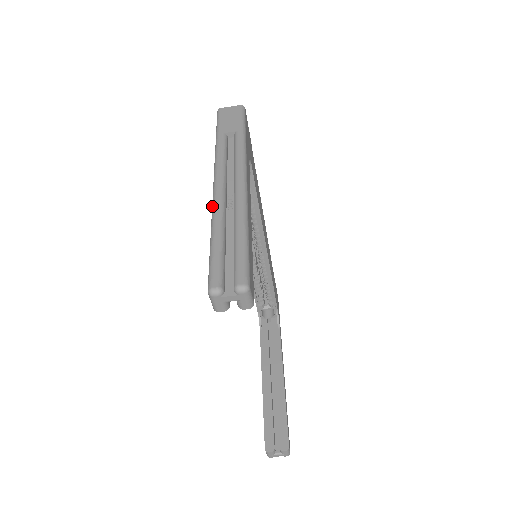
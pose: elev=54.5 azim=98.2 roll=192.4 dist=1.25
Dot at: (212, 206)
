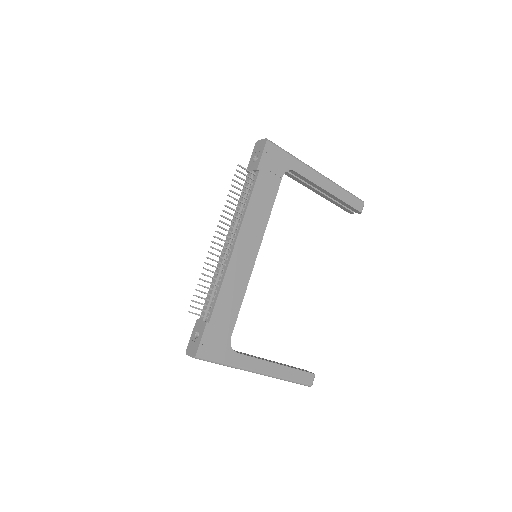
Dot at: occluded
